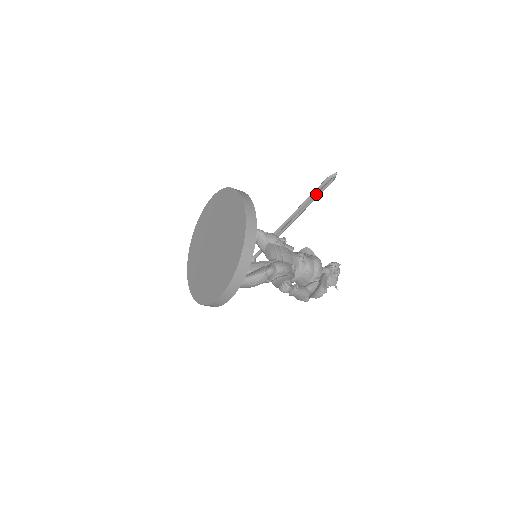
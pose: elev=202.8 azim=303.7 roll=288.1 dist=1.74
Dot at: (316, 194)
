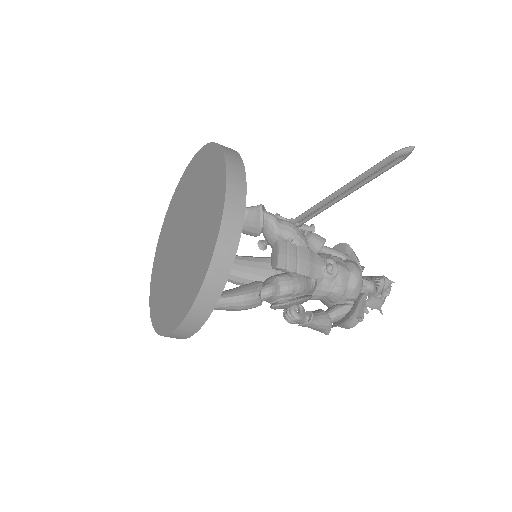
Dot at: (370, 175)
